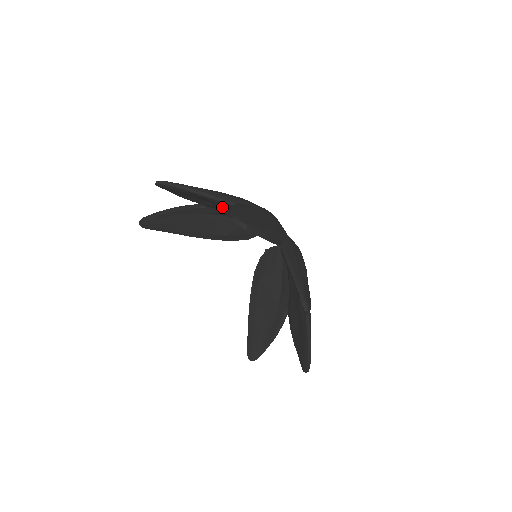
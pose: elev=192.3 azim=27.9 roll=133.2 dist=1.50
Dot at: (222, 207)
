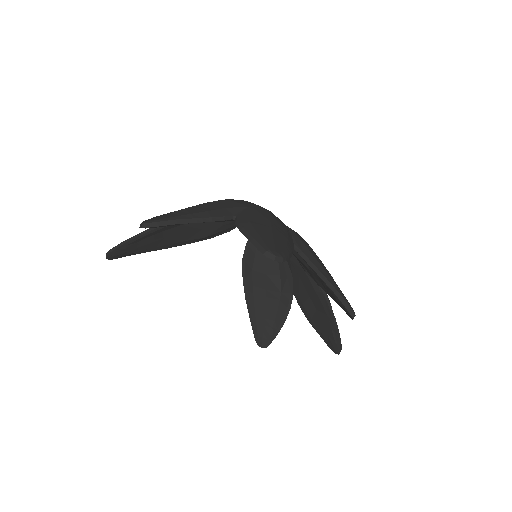
Dot at: occluded
